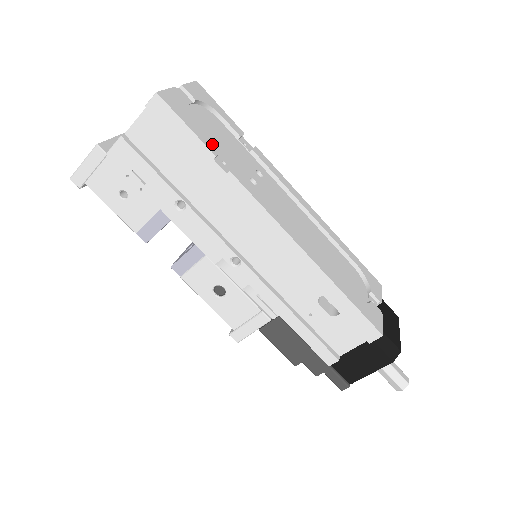
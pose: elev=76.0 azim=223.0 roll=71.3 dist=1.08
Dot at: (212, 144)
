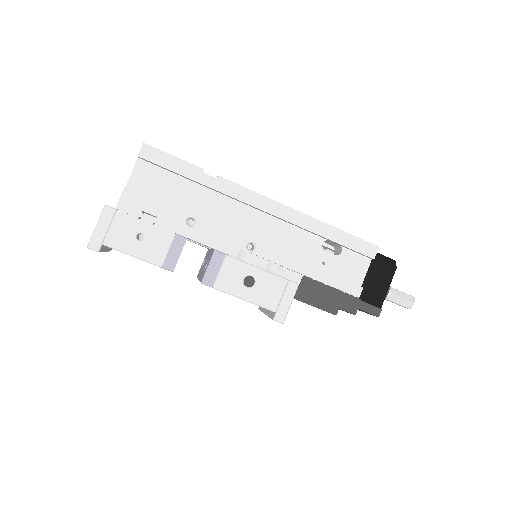
Dot at: occluded
